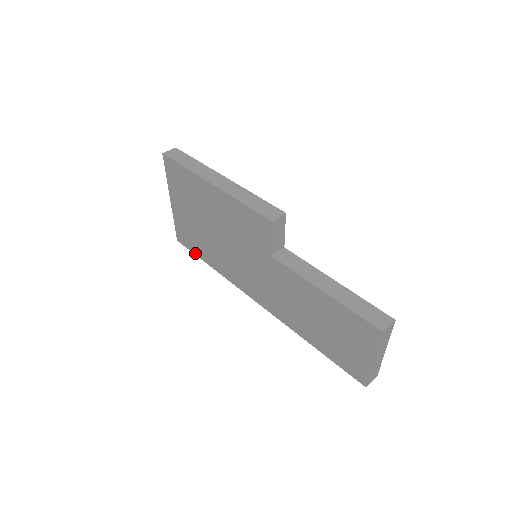
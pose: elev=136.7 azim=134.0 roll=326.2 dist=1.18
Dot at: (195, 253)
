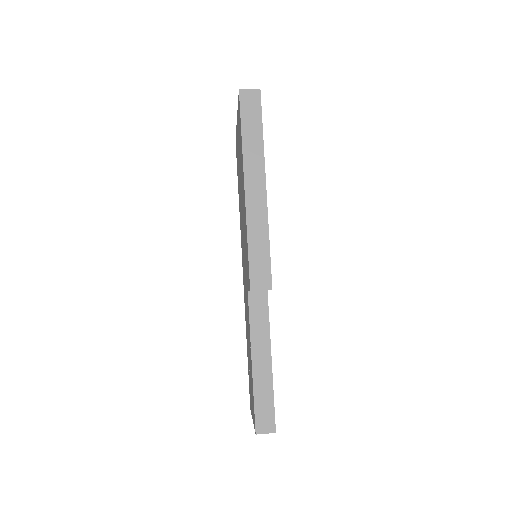
Dot at: (237, 172)
